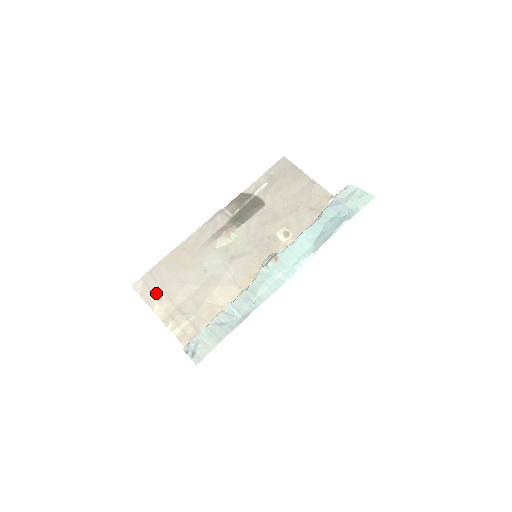
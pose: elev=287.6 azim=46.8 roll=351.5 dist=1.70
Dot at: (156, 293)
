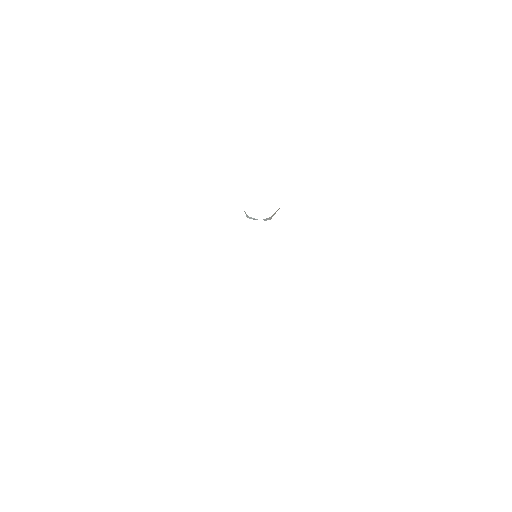
Dot at: occluded
